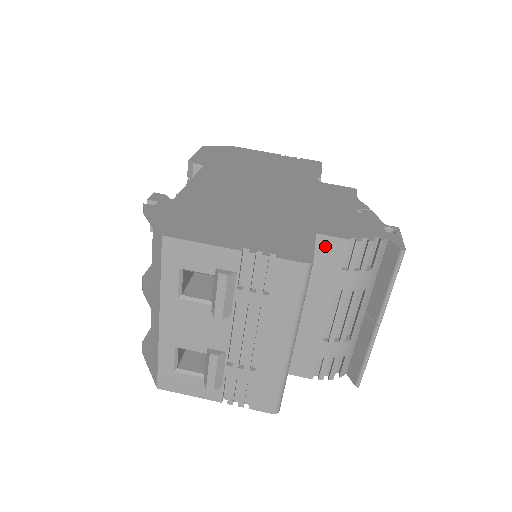
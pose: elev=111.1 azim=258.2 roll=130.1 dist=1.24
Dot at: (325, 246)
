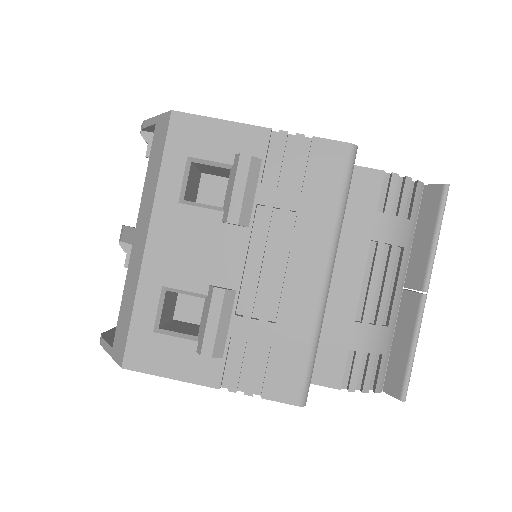
Dot at: (356, 180)
